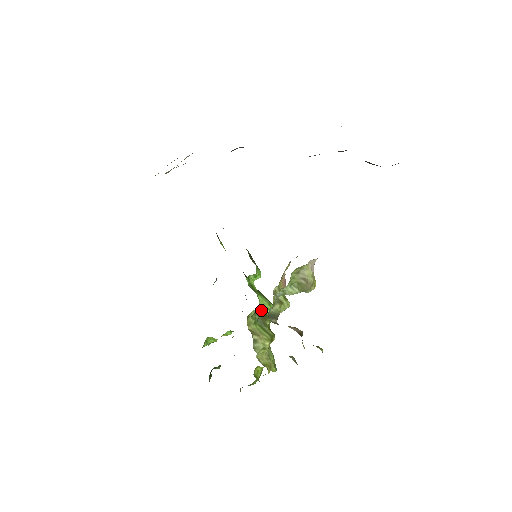
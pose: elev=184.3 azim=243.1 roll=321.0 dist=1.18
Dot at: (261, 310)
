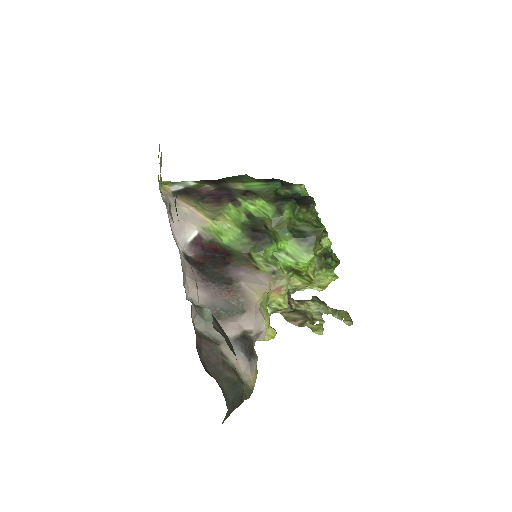
Dot at: (292, 268)
